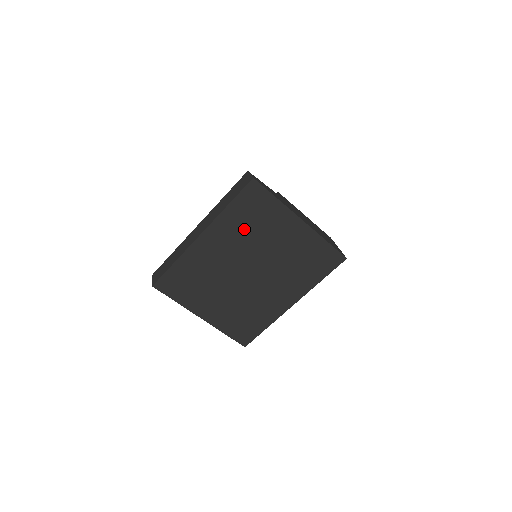
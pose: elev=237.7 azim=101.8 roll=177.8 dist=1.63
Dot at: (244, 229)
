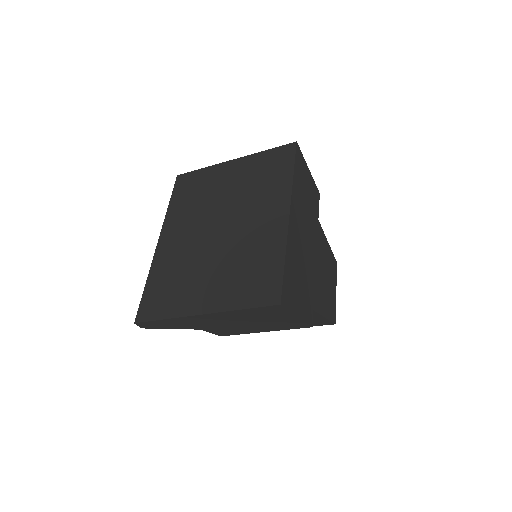
Dot at: (192, 205)
